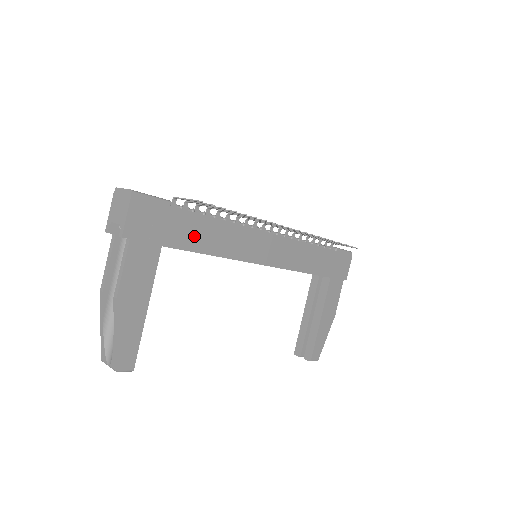
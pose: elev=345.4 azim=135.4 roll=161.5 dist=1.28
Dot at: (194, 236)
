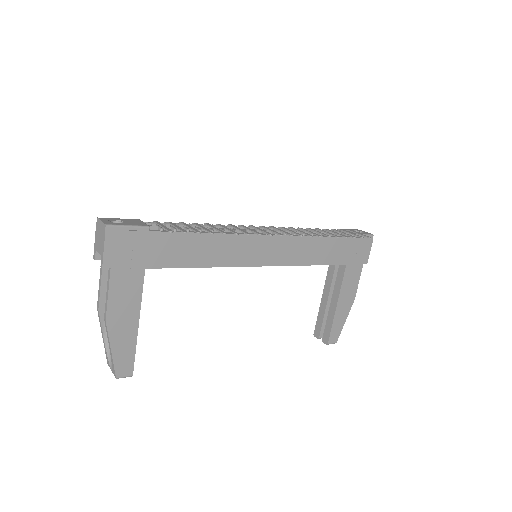
Dot at: (179, 253)
